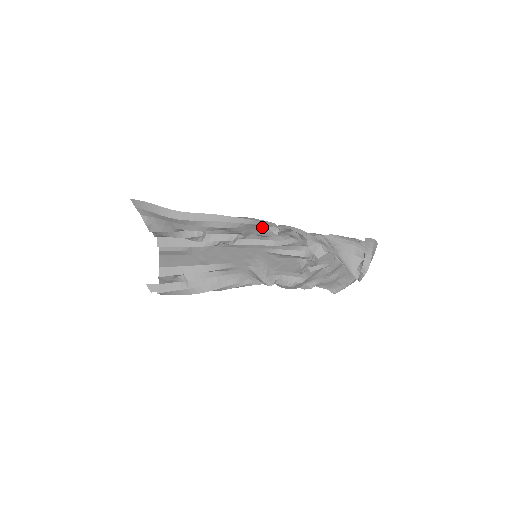
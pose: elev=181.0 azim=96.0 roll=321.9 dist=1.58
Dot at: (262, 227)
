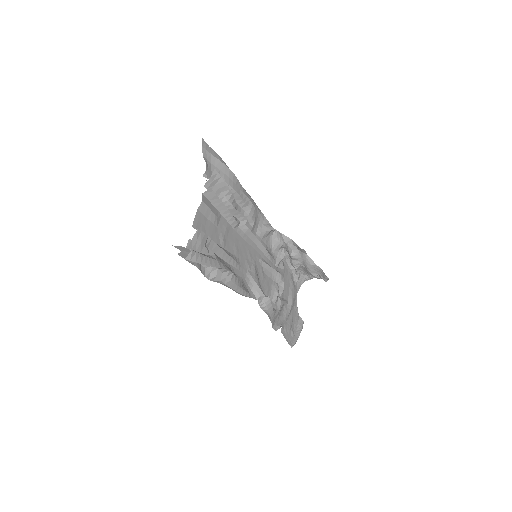
Dot at: (263, 224)
